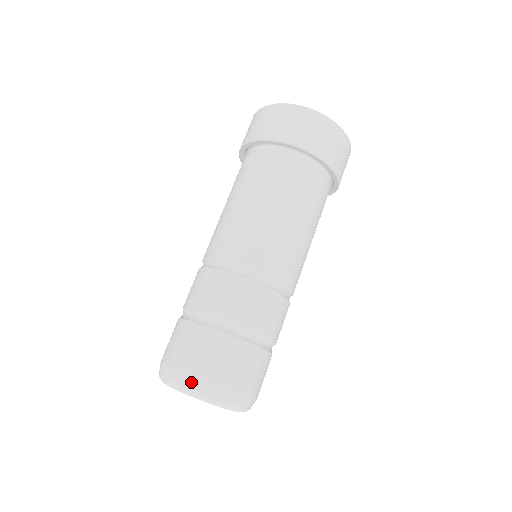
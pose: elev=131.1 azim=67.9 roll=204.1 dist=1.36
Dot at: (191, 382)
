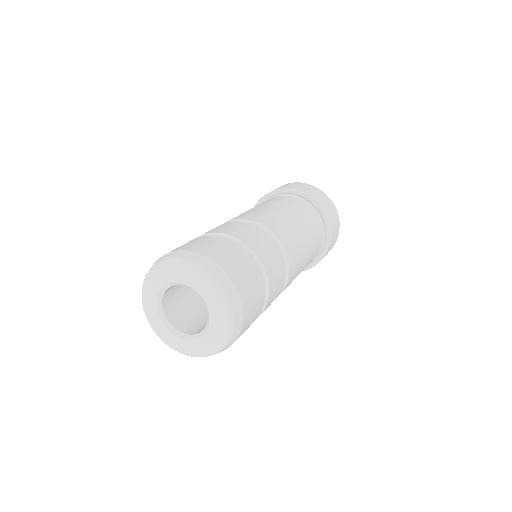
Dot at: (190, 254)
